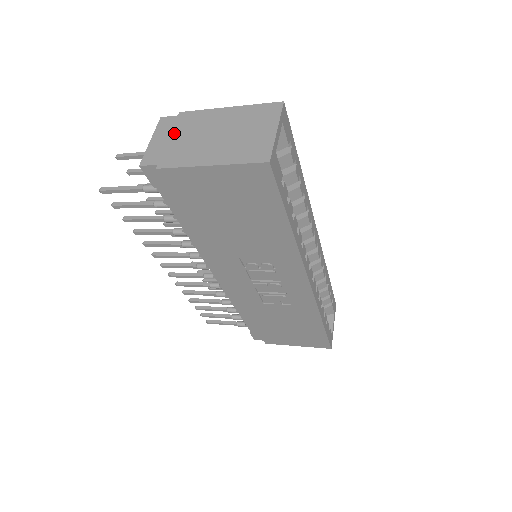
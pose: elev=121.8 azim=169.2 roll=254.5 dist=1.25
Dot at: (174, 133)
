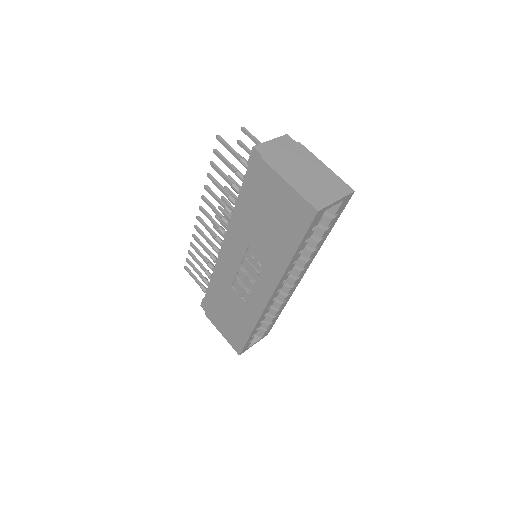
Dot at: (286, 149)
